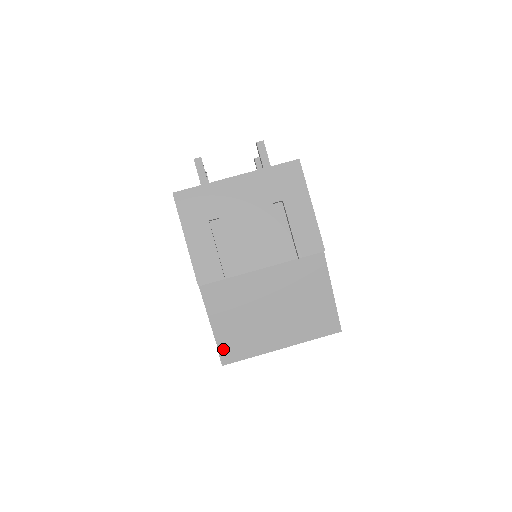
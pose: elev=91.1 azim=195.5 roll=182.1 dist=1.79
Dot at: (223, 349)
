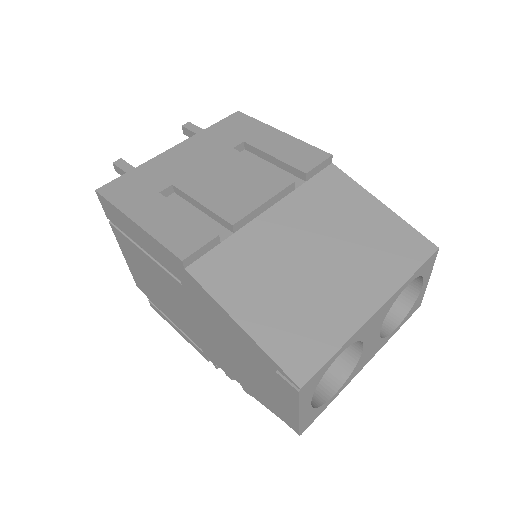
Dot at: (282, 356)
